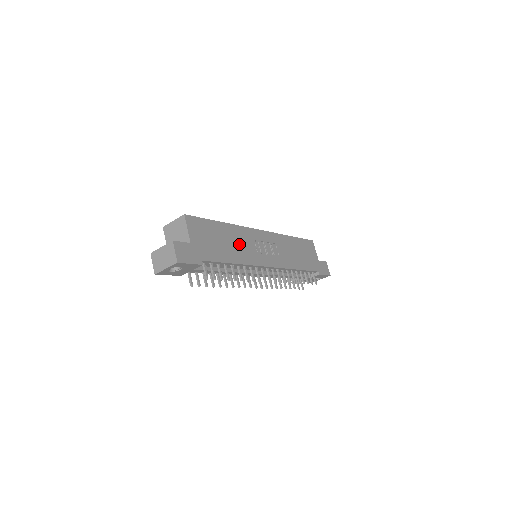
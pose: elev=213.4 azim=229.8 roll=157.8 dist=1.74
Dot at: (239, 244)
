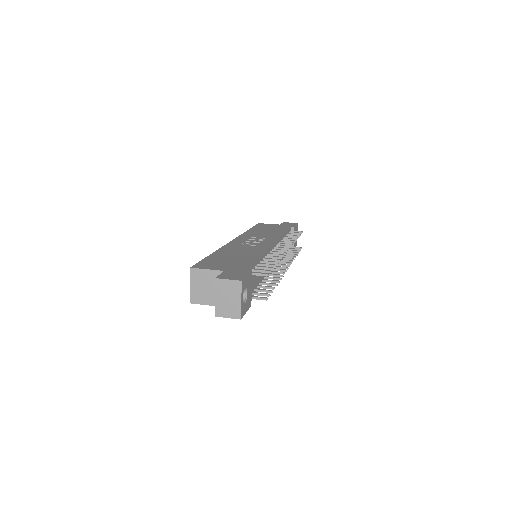
Dot at: (241, 251)
